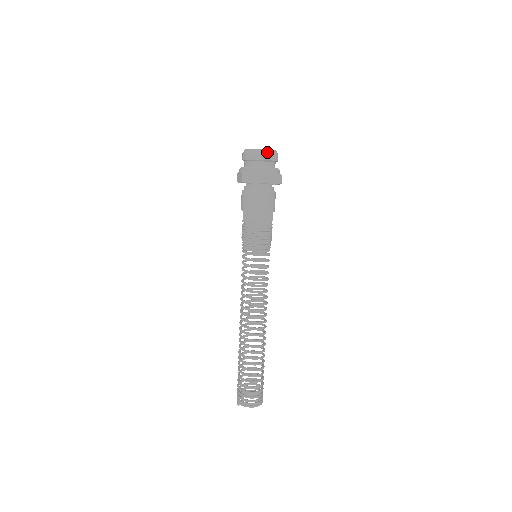
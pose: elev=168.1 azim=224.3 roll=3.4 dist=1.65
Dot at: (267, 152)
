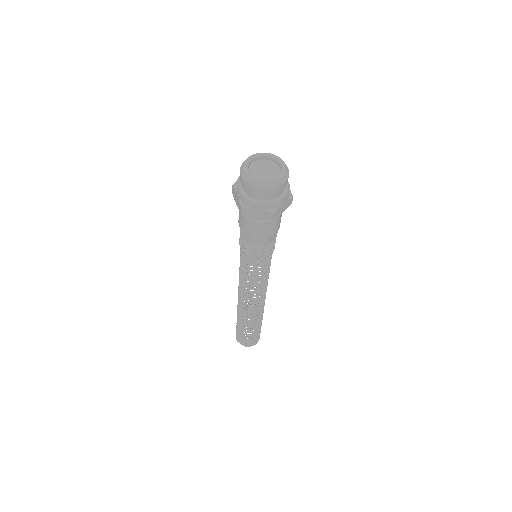
Dot at: (275, 186)
